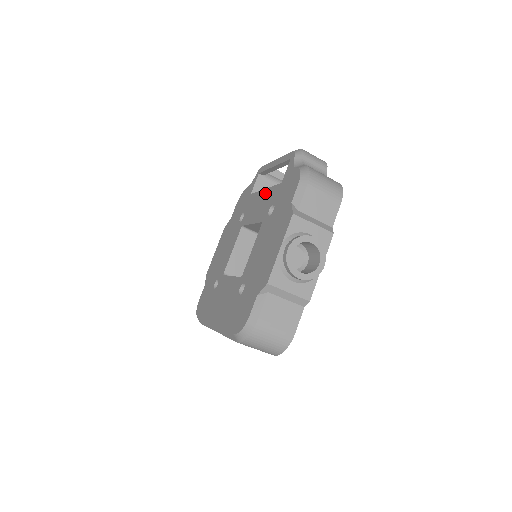
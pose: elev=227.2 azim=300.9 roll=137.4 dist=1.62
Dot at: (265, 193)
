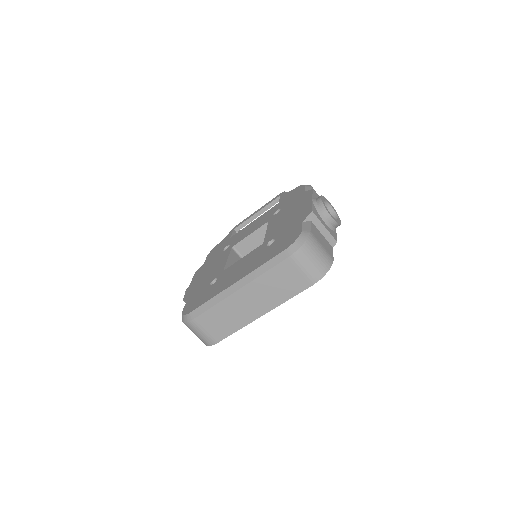
Dot at: (257, 219)
